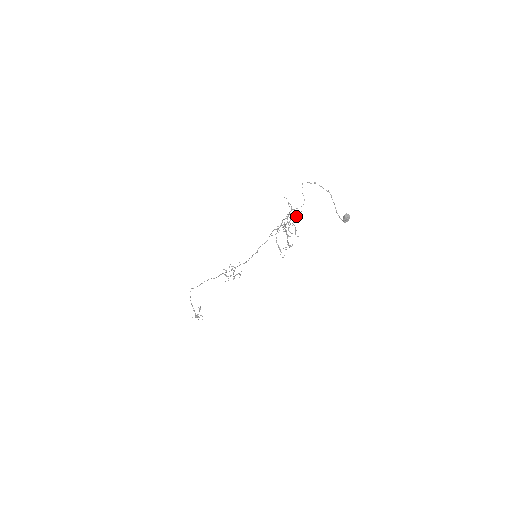
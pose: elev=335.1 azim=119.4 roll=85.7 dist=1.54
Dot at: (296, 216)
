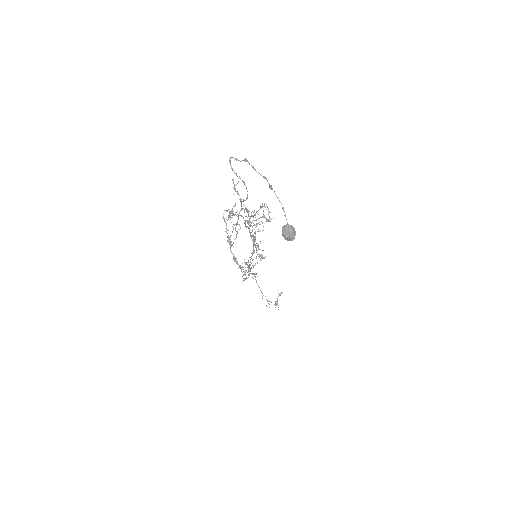
Dot at: occluded
